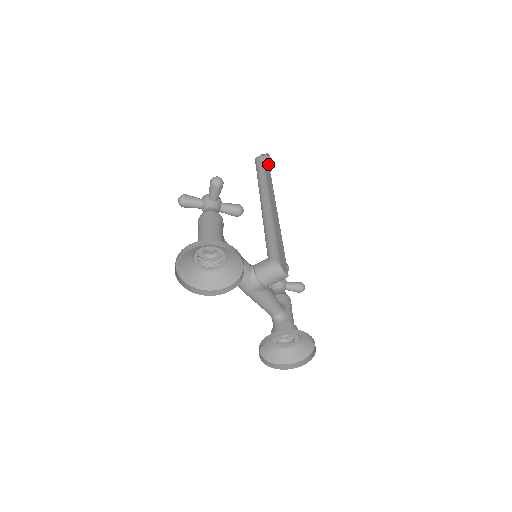
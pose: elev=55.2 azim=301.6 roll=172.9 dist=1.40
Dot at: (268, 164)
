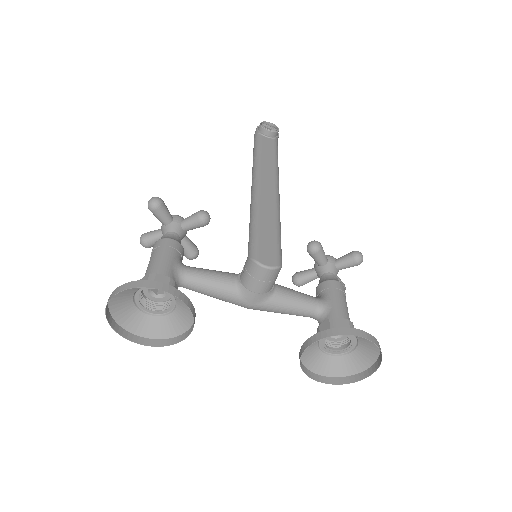
Dot at: (266, 133)
